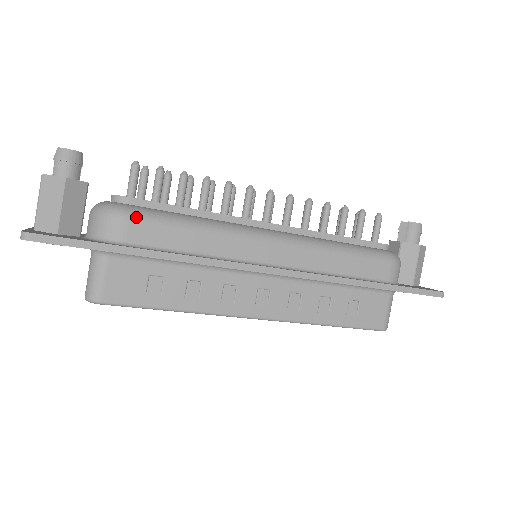
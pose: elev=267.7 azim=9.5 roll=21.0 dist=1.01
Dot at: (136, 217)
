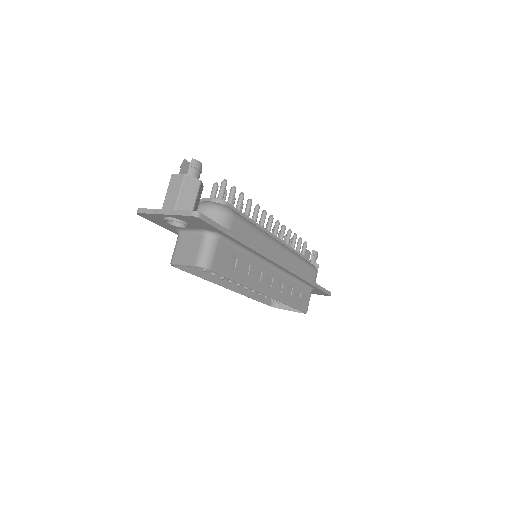
Dot at: (237, 216)
